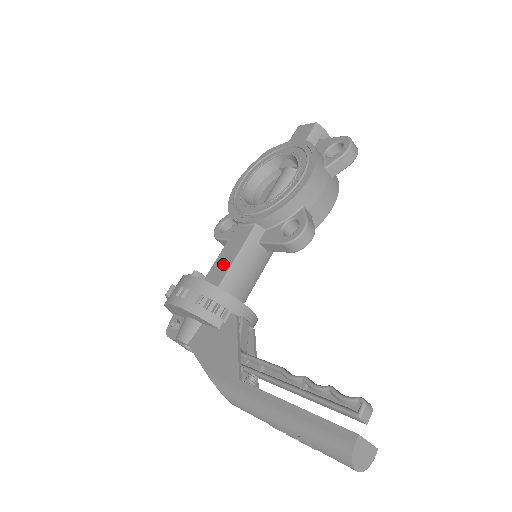
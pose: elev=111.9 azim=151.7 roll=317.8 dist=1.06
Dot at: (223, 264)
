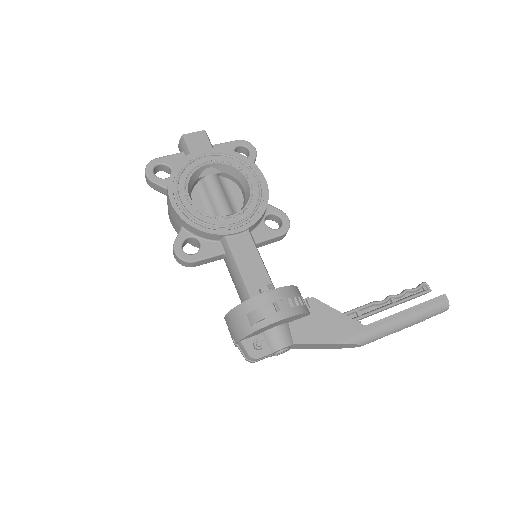
Dot at: (256, 273)
